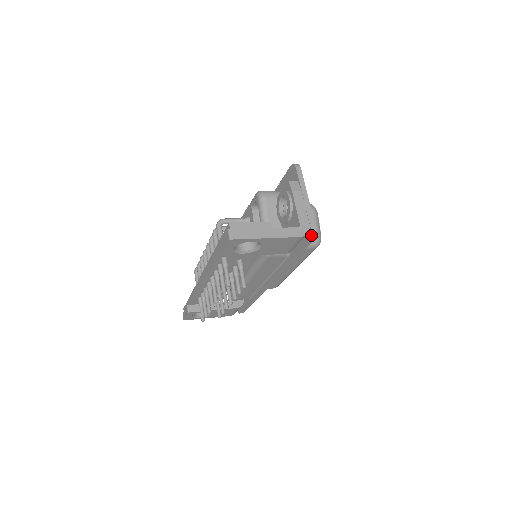
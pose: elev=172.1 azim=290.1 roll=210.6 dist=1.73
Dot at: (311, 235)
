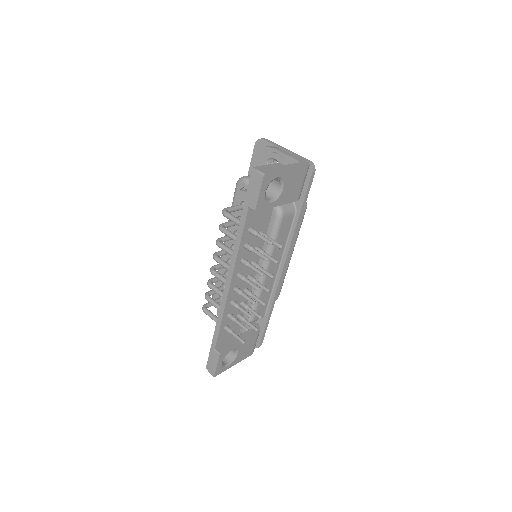
Dot at: (312, 167)
